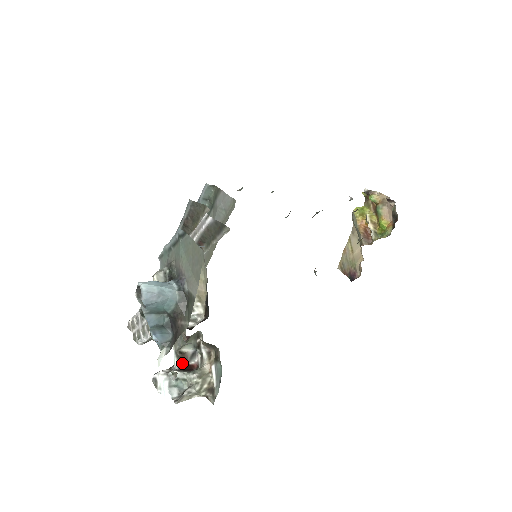
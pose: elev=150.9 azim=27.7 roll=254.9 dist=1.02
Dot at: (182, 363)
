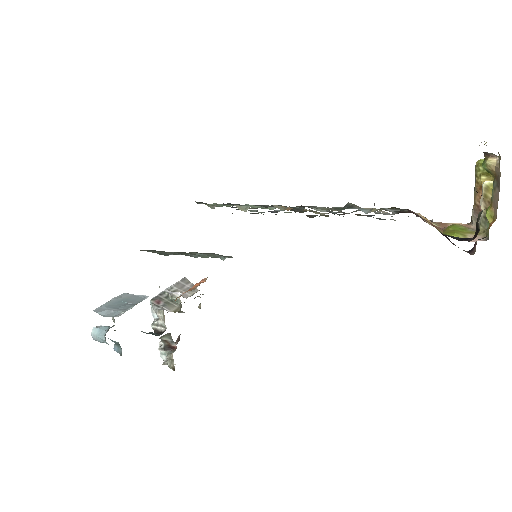
Dot at: (166, 344)
